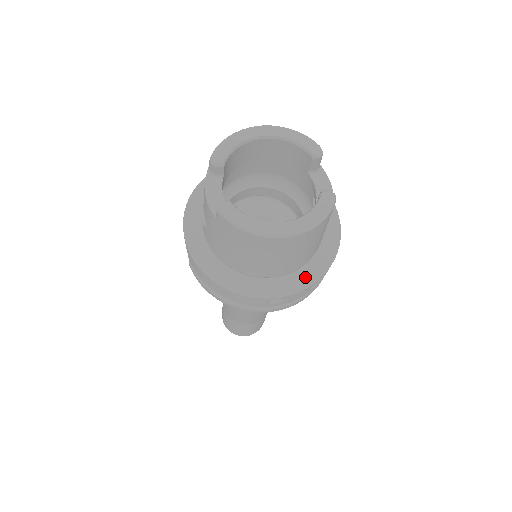
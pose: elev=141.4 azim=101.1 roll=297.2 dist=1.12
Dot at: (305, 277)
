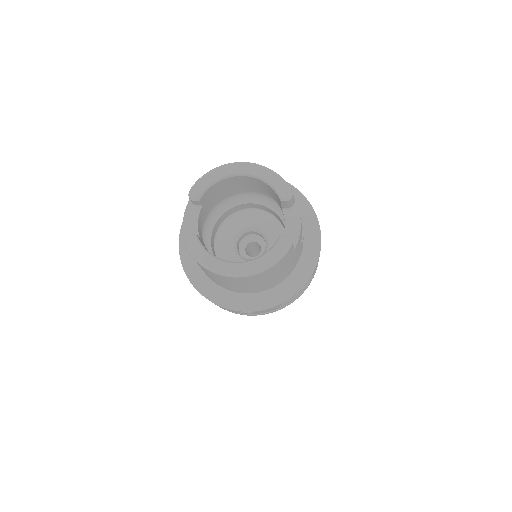
Dot at: (273, 297)
